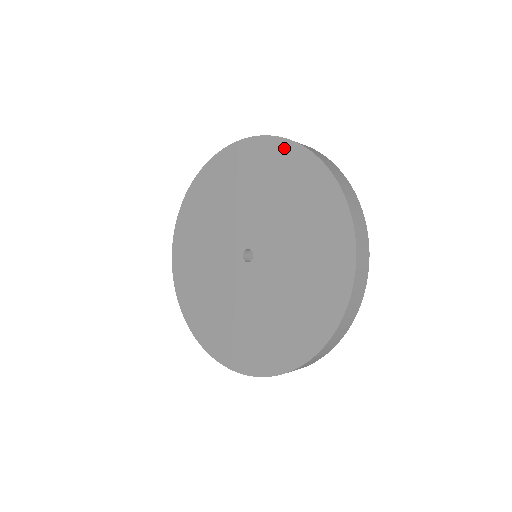
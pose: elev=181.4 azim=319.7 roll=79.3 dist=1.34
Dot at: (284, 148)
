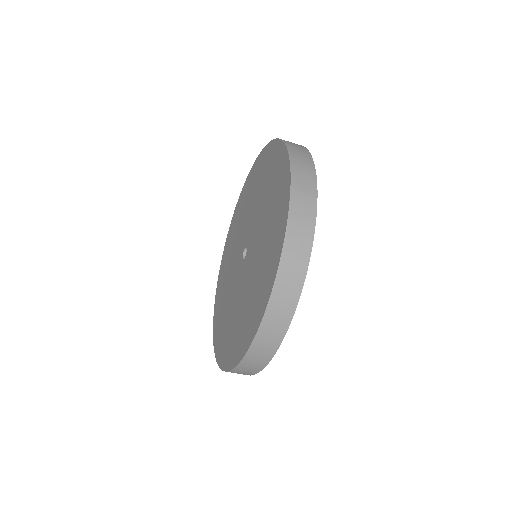
Dot at: (276, 148)
